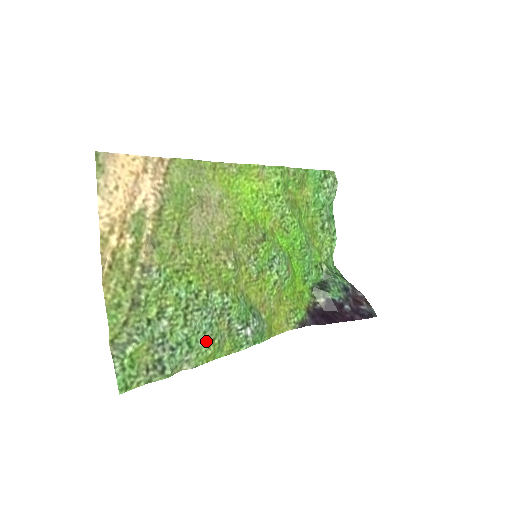
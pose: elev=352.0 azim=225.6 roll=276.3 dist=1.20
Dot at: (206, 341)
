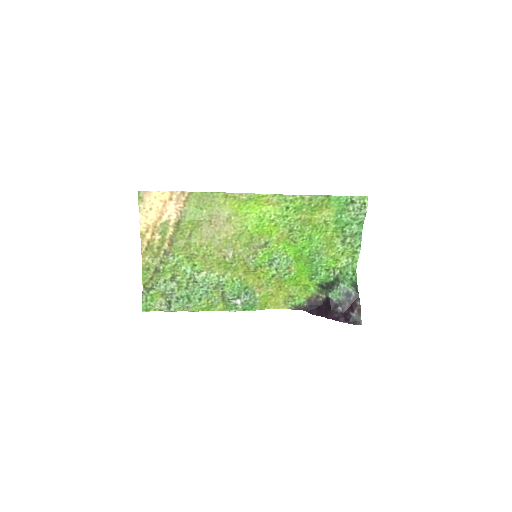
Dot at: (202, 300)
